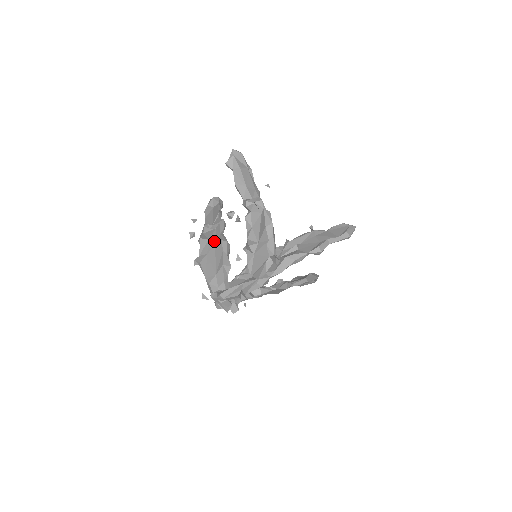
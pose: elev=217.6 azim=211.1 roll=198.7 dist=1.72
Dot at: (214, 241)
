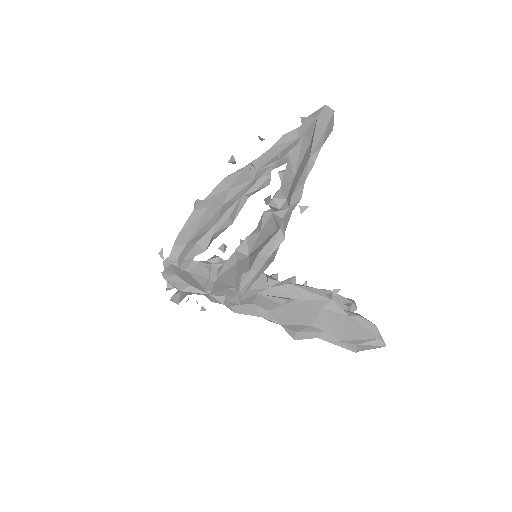
Dot at: (229, 198)
